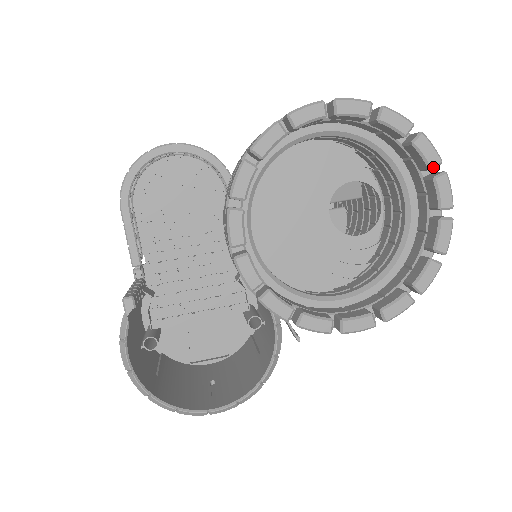
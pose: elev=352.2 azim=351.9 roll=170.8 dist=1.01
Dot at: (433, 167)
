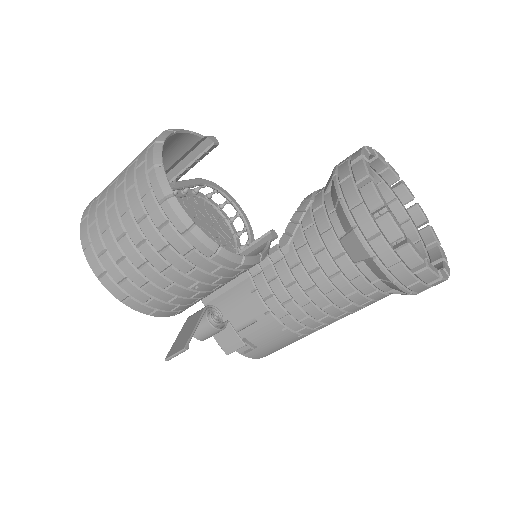
Dot at: (444, 259)
